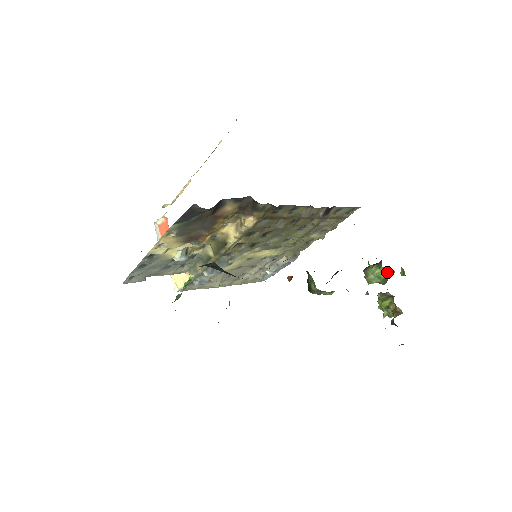
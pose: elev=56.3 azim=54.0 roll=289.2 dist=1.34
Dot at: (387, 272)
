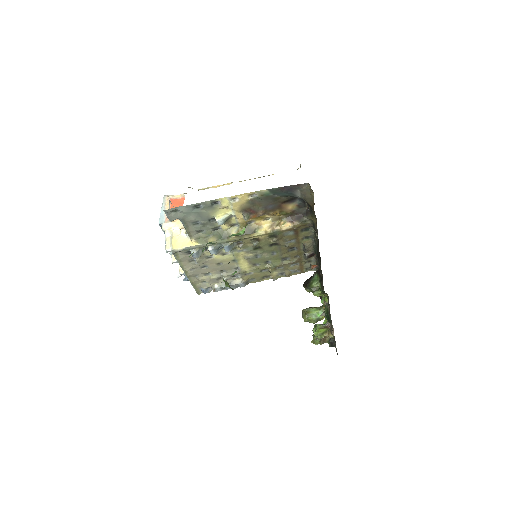
Dot at: occluded
